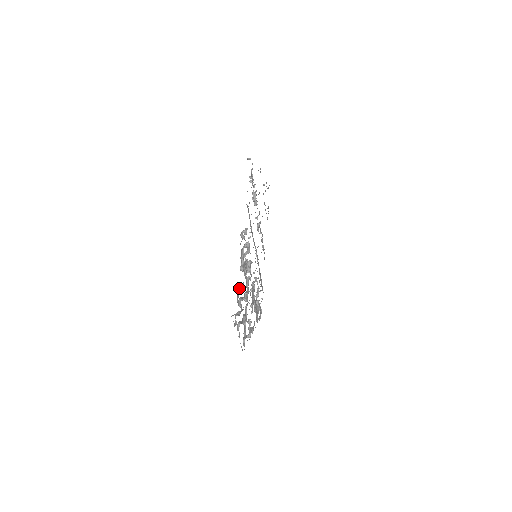
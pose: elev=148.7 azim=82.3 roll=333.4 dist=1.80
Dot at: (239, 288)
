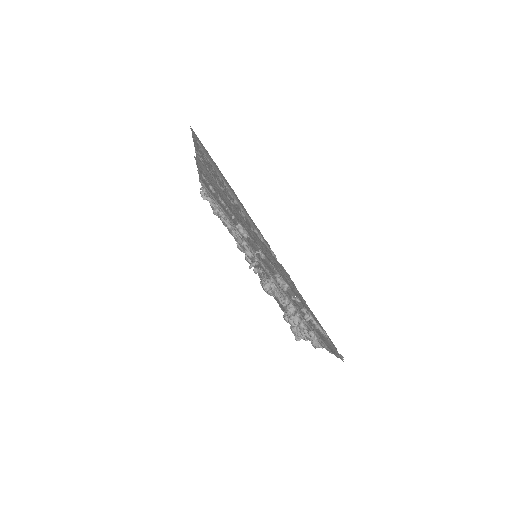
Dot at: (304, 339)
